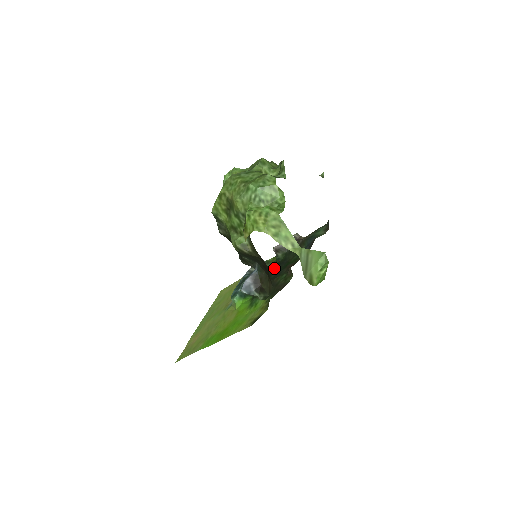
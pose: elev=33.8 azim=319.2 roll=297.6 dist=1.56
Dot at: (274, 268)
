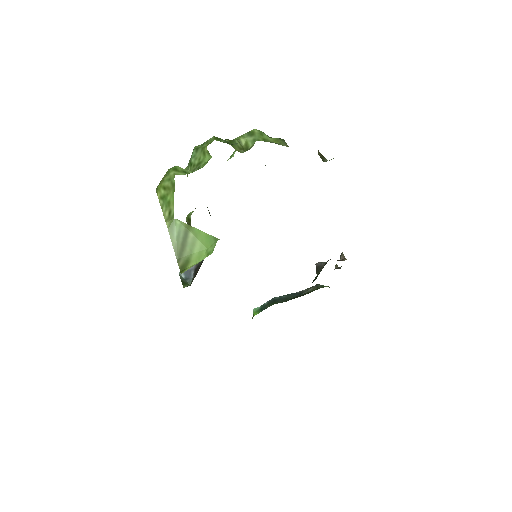
Dot at: occluded
